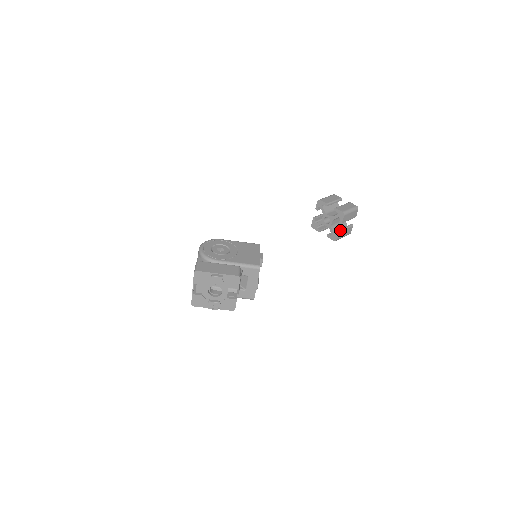
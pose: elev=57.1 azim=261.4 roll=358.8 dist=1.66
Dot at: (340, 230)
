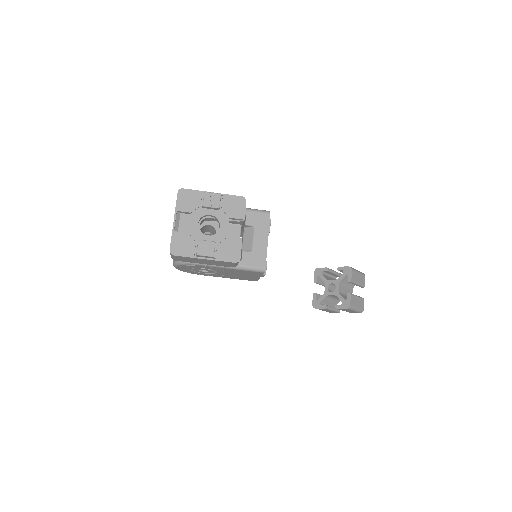
Dot at: (351, 293)
